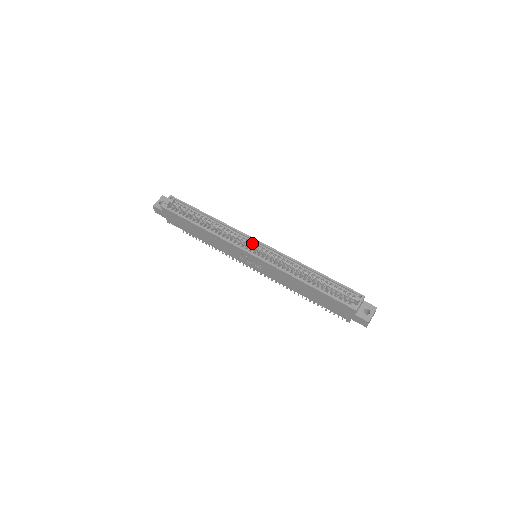
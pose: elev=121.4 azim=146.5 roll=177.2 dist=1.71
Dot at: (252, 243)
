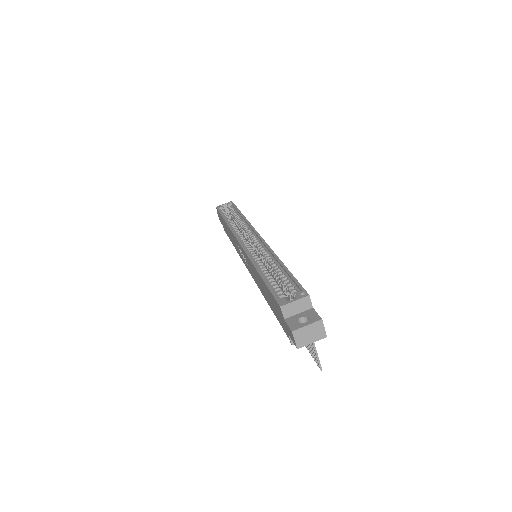
Dot at: (252, 236)
